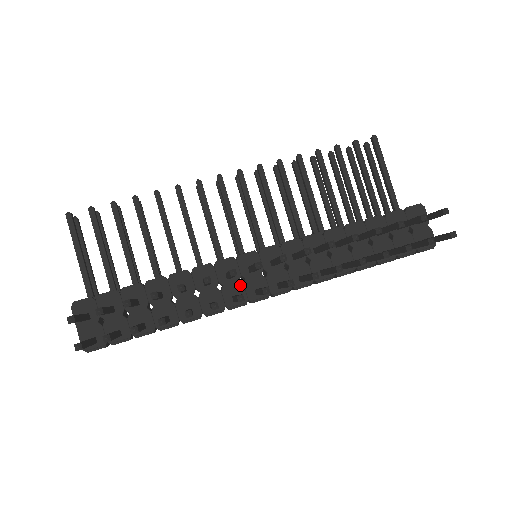
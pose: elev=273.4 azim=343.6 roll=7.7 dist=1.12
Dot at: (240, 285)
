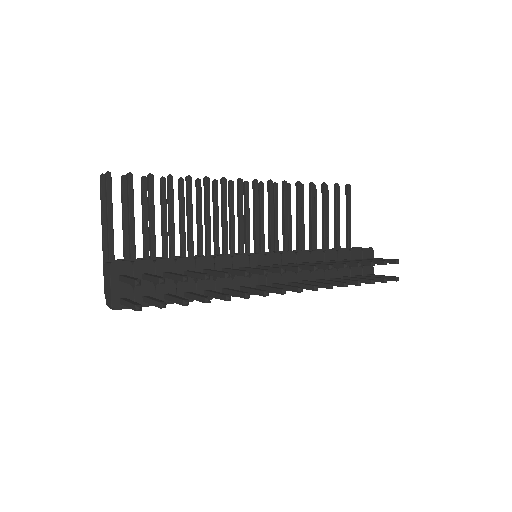
Dot at: (247, 279)
